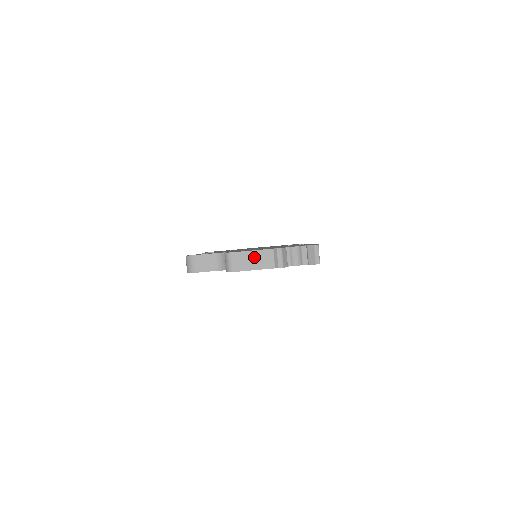
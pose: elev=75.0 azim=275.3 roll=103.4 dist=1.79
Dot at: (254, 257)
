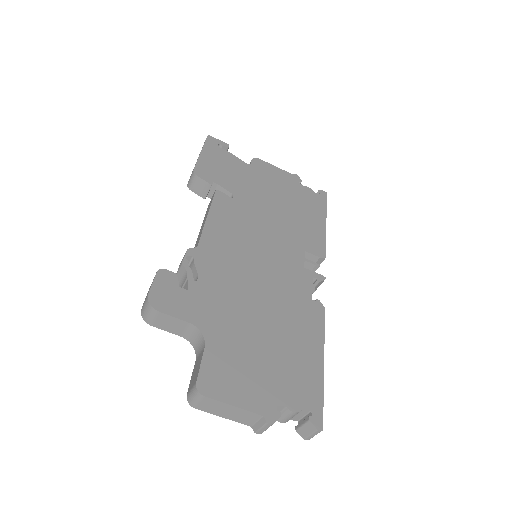
Dot at: (232, 411)
